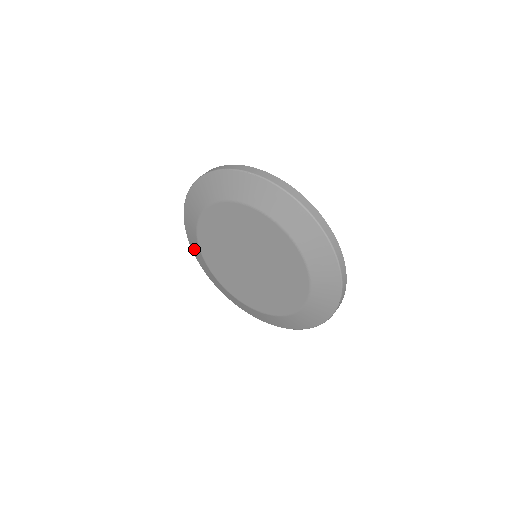
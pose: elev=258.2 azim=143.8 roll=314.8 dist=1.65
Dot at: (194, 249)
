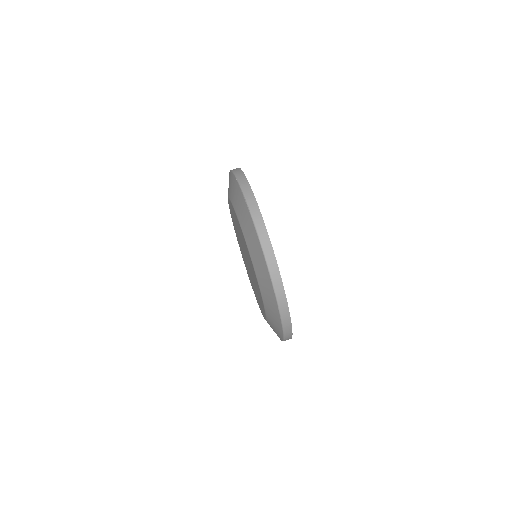
Dot at: occluded
